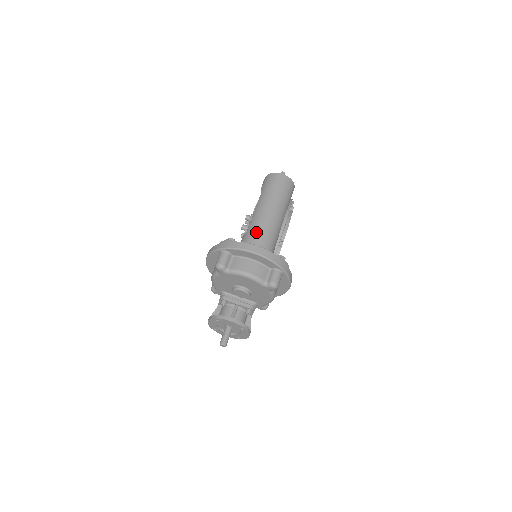
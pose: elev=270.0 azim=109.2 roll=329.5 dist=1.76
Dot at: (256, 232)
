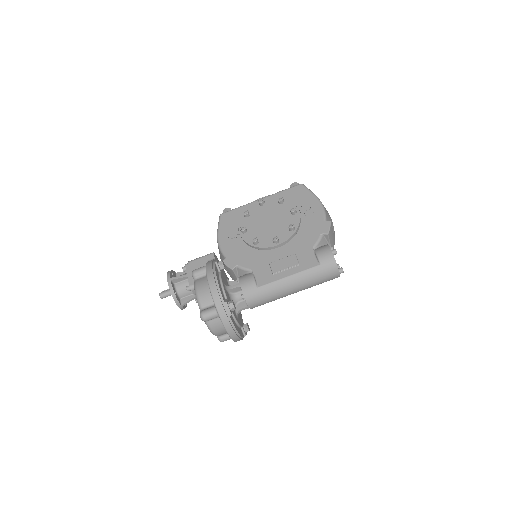
Dot at: (260, 299)
